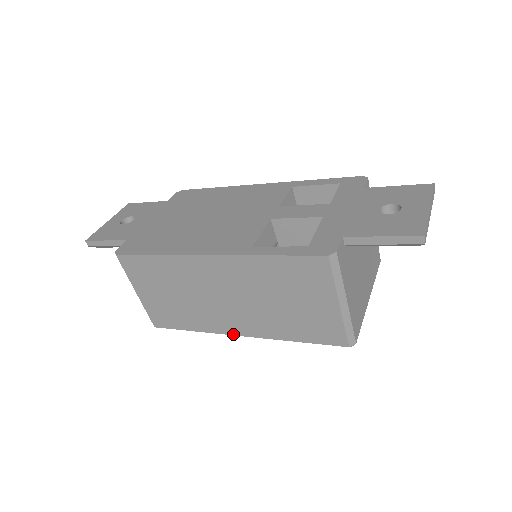
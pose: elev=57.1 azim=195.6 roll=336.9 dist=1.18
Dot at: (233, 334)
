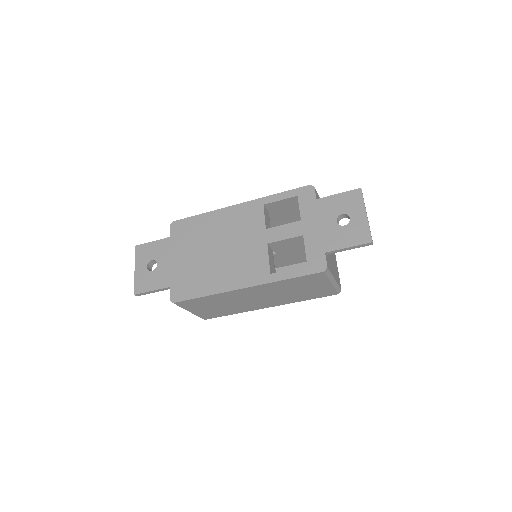
Dot at: (263, 308)
